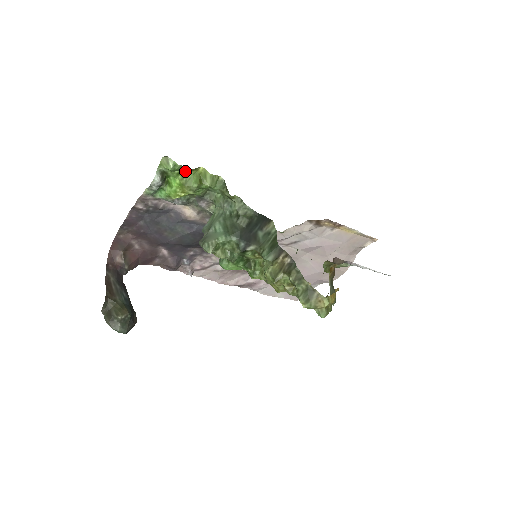
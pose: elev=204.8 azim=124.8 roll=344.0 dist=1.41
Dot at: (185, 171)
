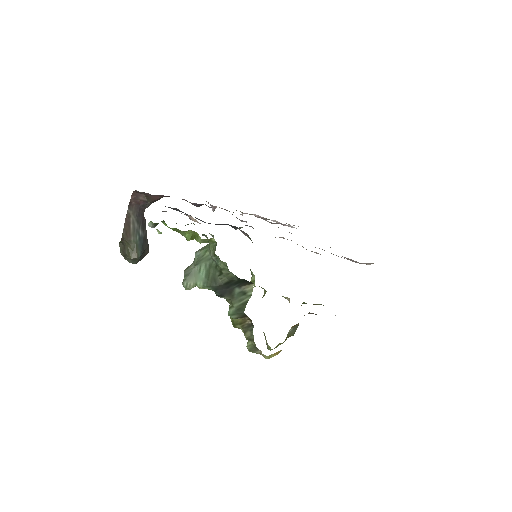
Dot at: occluded
